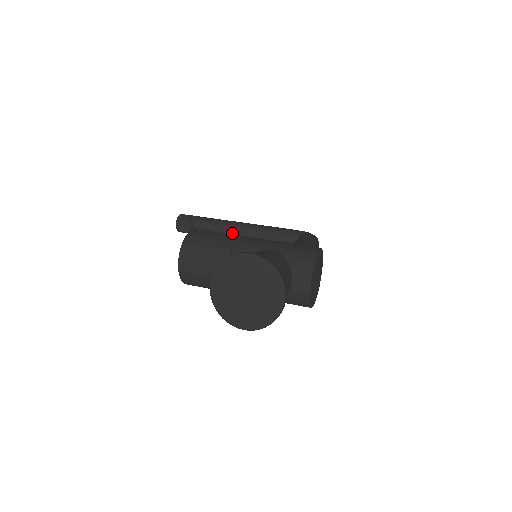
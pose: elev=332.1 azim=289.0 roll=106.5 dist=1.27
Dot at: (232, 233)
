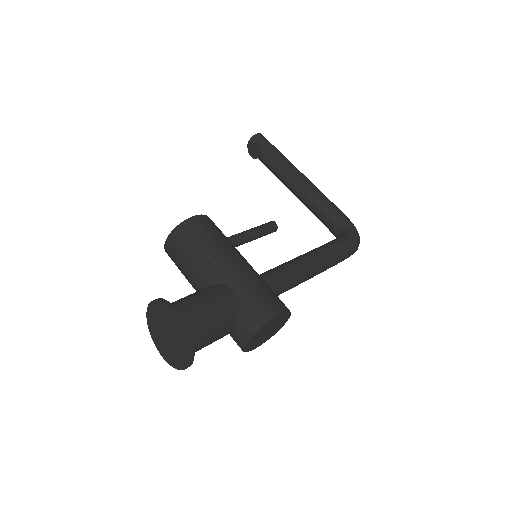
Dot at: (289, 185)
